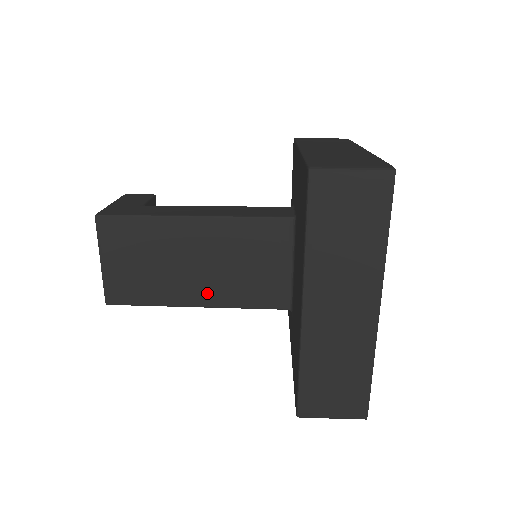
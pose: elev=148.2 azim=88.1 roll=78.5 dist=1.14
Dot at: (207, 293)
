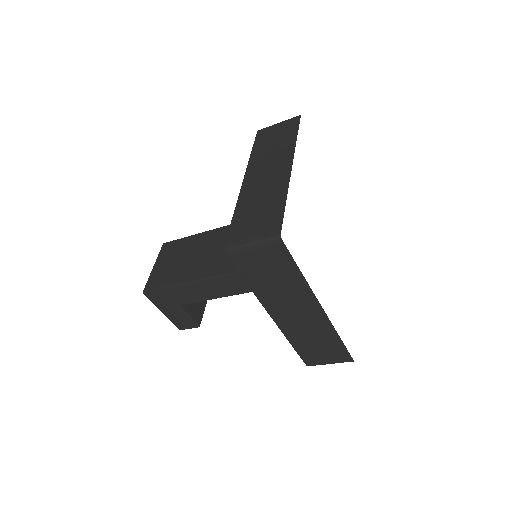
Dot at: (210, 269)
